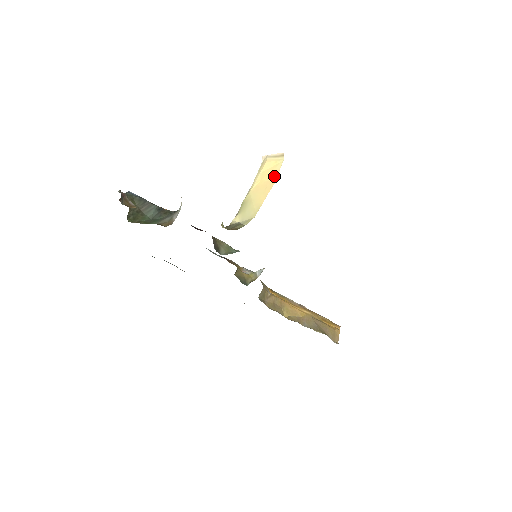
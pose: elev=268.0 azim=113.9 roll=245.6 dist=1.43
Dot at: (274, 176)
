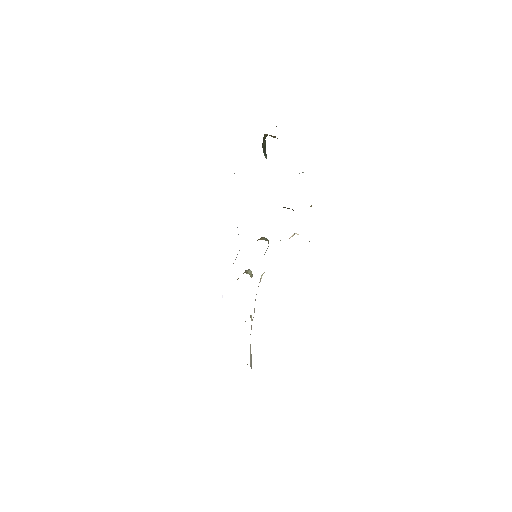
Dot at: occluded
